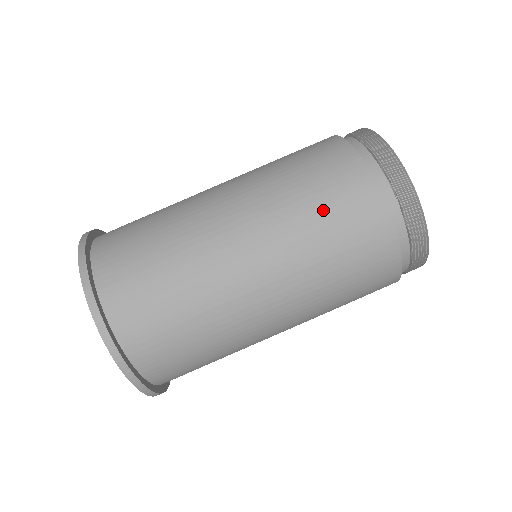
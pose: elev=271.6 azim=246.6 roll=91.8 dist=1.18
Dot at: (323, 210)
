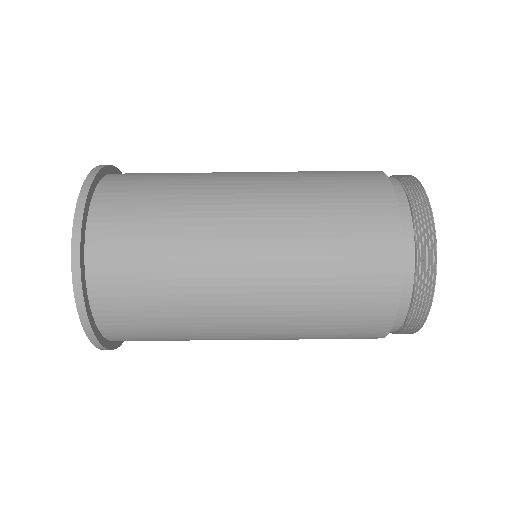
Dot at: (332, 331)
